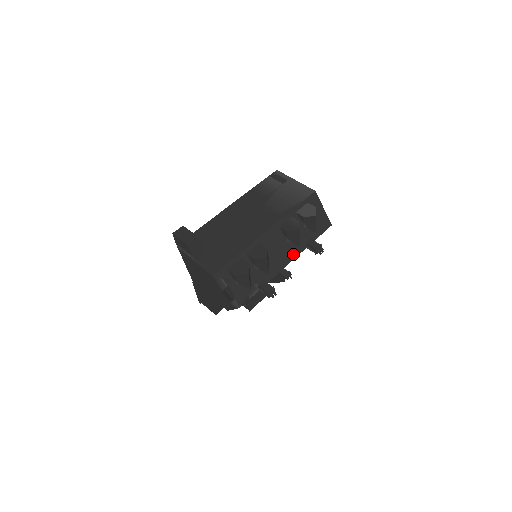
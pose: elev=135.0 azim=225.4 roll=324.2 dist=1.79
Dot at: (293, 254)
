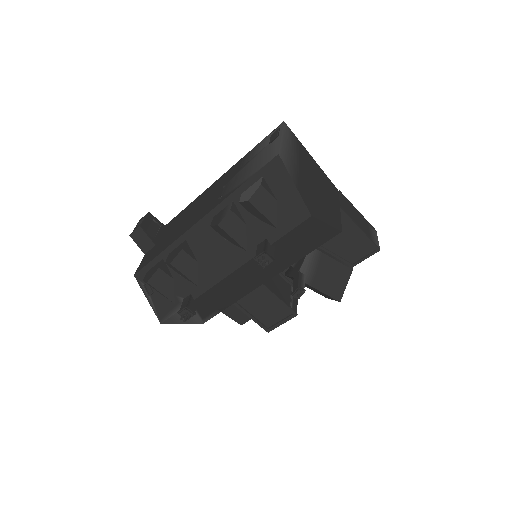
Dot at: (235, 261)
